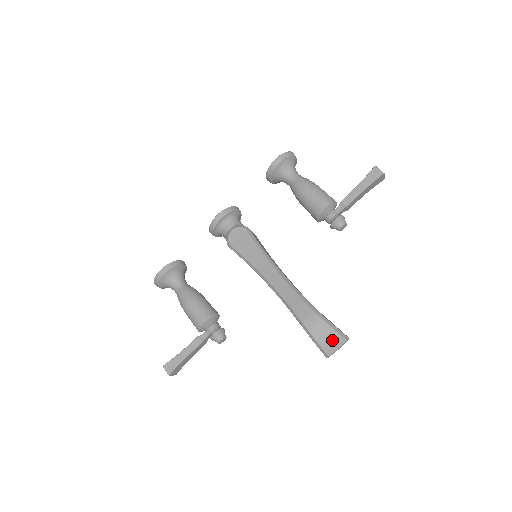
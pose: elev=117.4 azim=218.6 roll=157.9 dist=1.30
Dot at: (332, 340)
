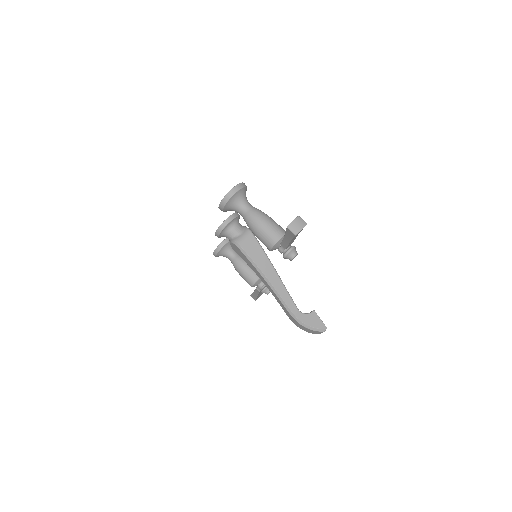
Dot at: (314, 332)
